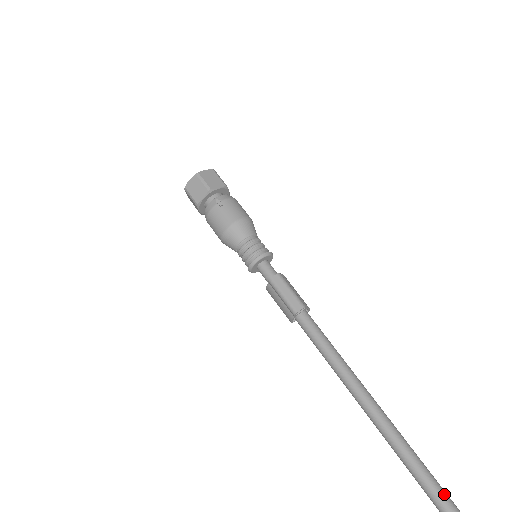
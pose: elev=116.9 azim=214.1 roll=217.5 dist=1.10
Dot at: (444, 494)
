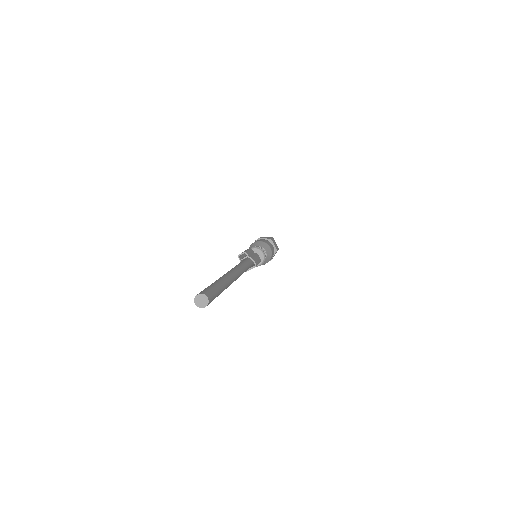
Dot at: (212, 286)
